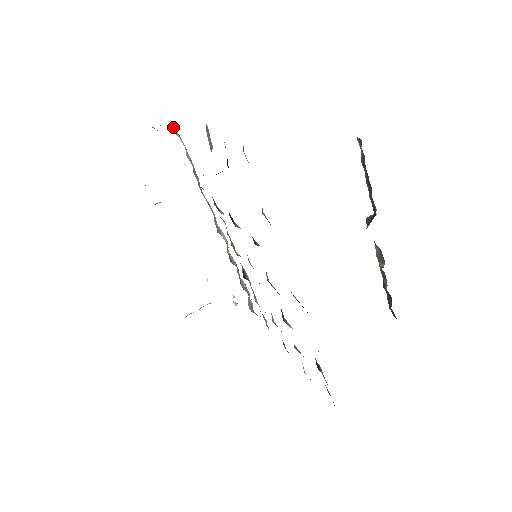
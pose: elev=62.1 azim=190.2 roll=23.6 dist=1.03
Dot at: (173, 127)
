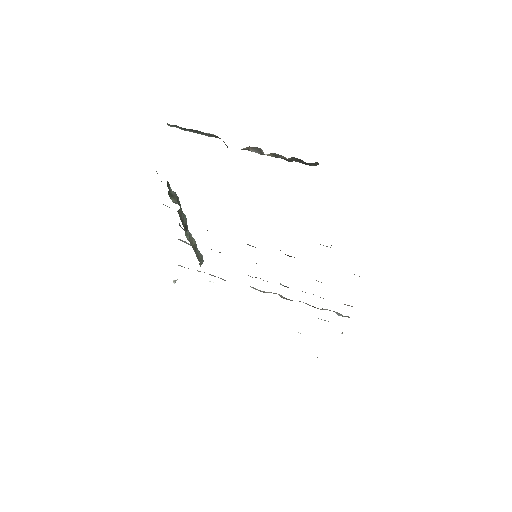
Dot at: occluded
